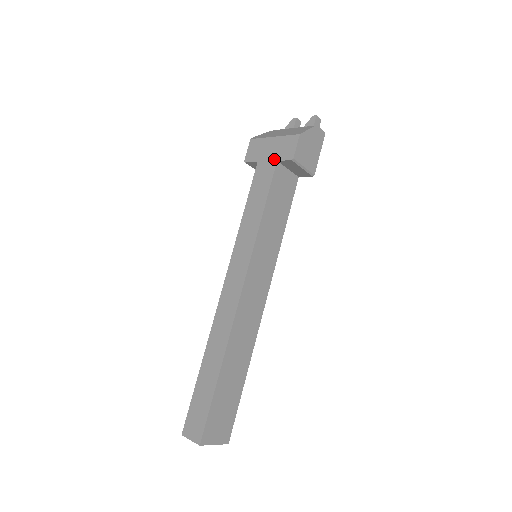
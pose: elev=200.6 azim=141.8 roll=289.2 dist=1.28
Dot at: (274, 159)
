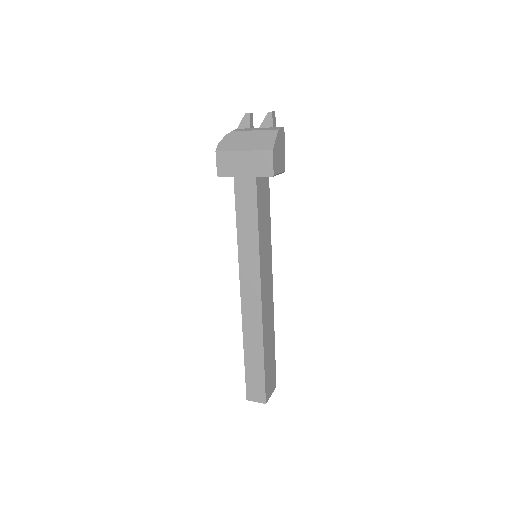
Dot at: (252, 175)
